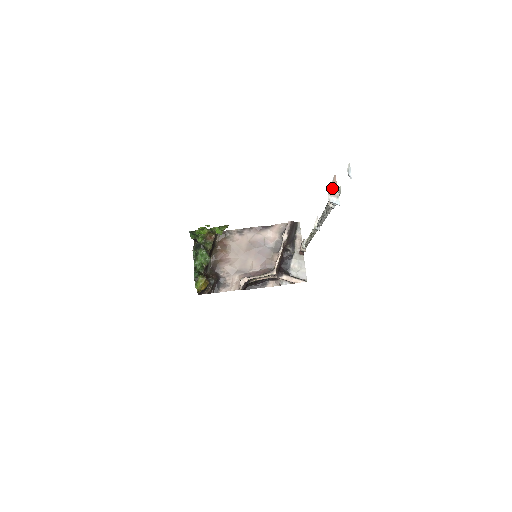
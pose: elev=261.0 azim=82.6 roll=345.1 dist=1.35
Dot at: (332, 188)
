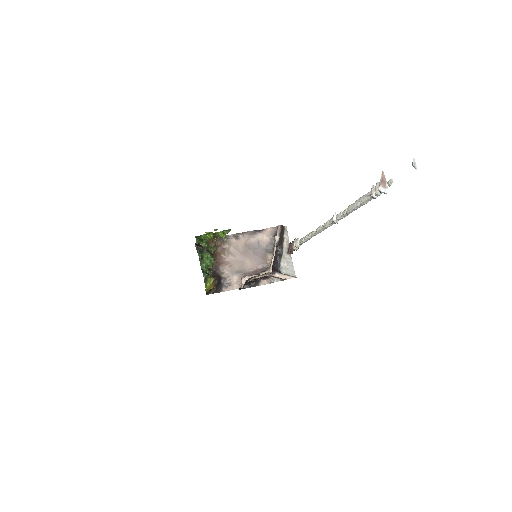
Dot at: (382, 181)
